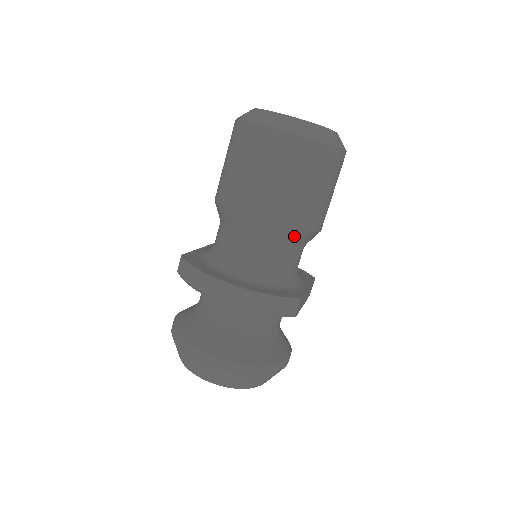
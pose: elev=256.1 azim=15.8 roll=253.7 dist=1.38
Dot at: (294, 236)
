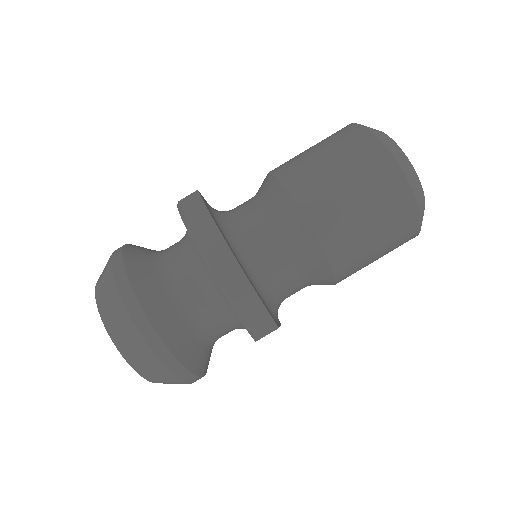
Dot at: (320, 265)
